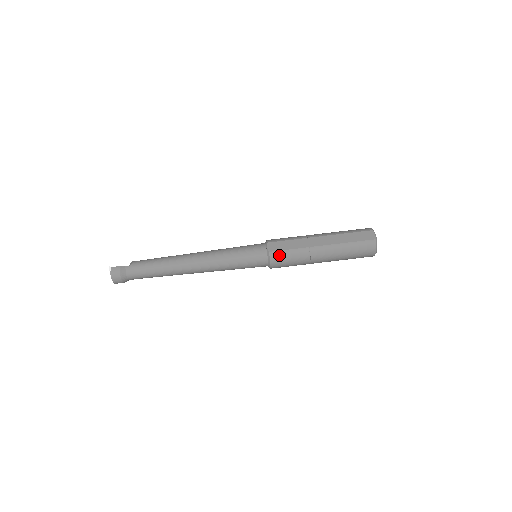
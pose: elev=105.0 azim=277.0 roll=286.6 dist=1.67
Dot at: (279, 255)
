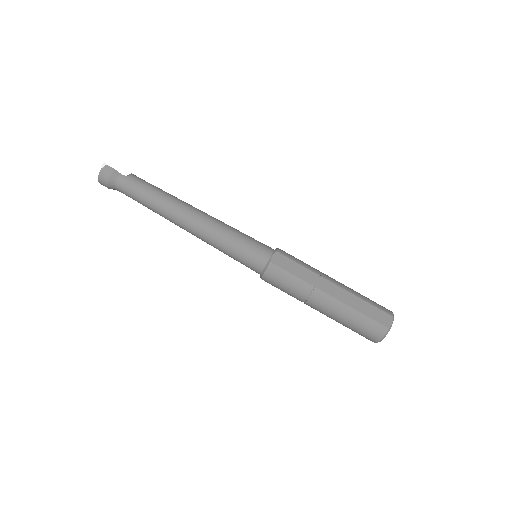
Dot at: (278, 272)
